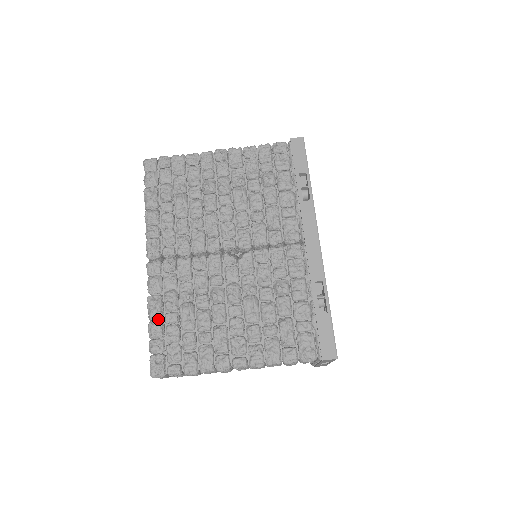
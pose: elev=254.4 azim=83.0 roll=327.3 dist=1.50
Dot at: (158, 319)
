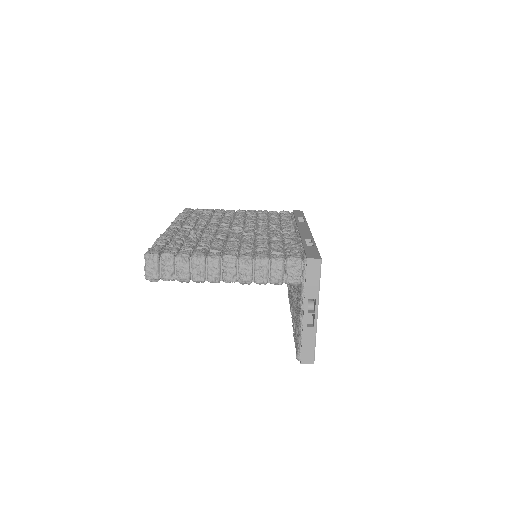
Dot at: occluded
